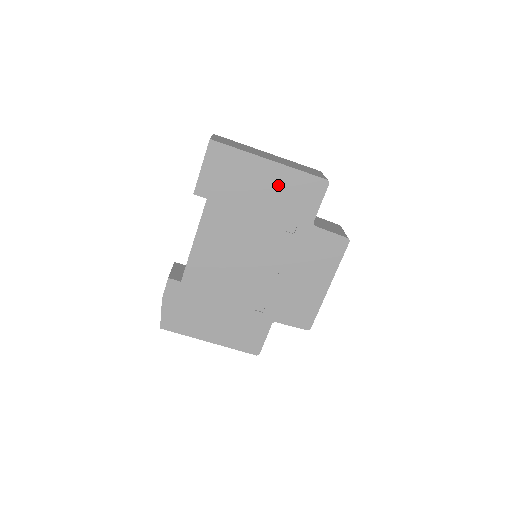
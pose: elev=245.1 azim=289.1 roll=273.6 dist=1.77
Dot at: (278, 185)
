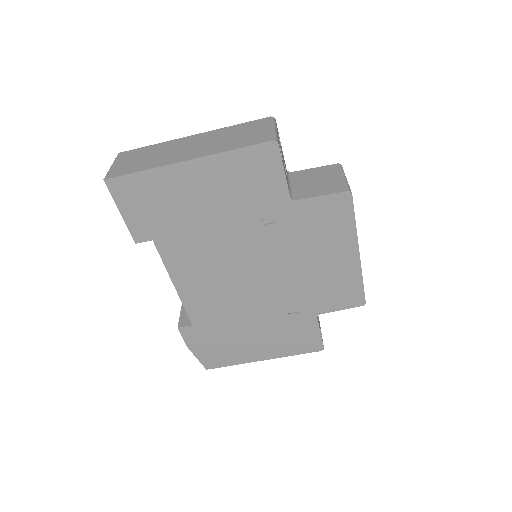
Dot at: (217, 182)
